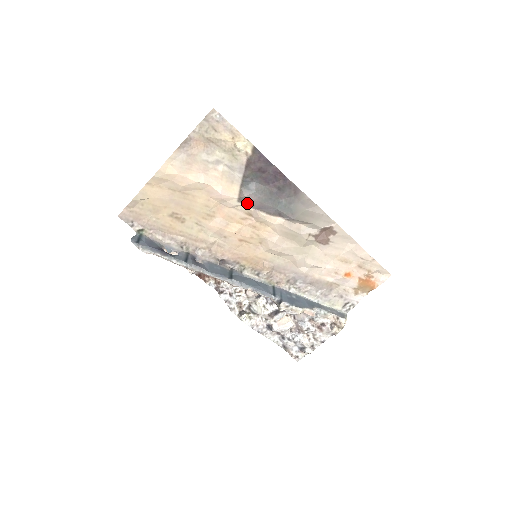
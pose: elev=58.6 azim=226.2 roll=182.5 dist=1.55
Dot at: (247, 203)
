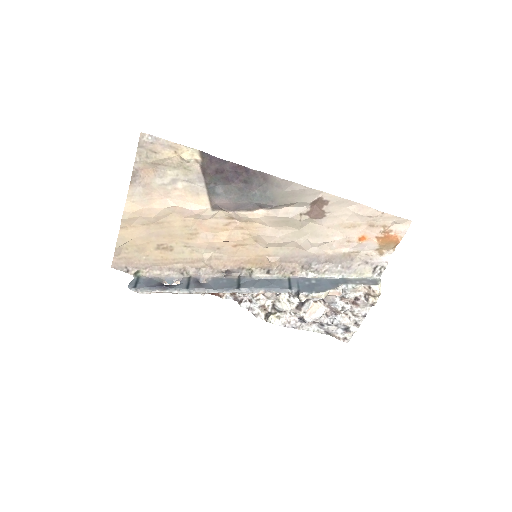
Dot at: (222, 209)
